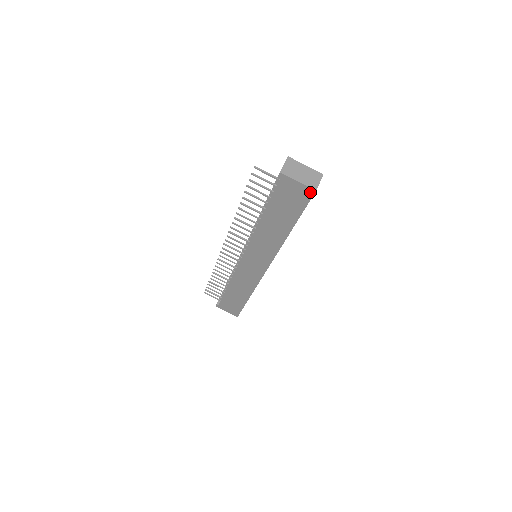
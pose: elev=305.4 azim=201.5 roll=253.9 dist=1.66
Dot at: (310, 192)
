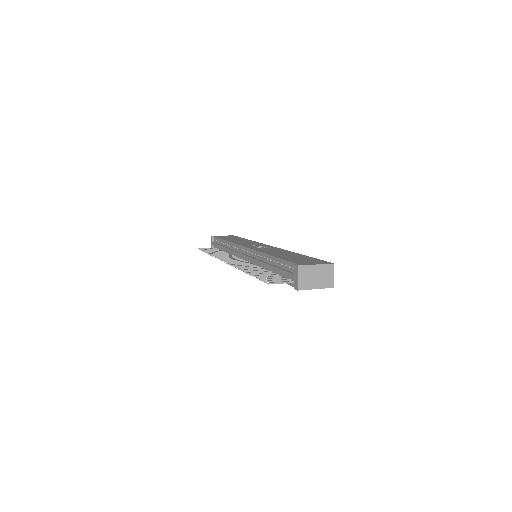
Dot at: (327, 287)
